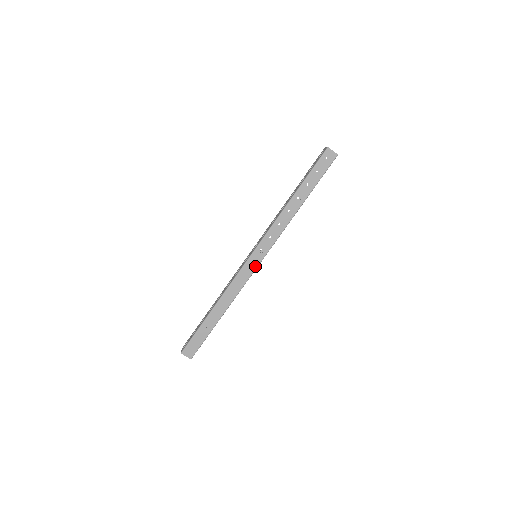
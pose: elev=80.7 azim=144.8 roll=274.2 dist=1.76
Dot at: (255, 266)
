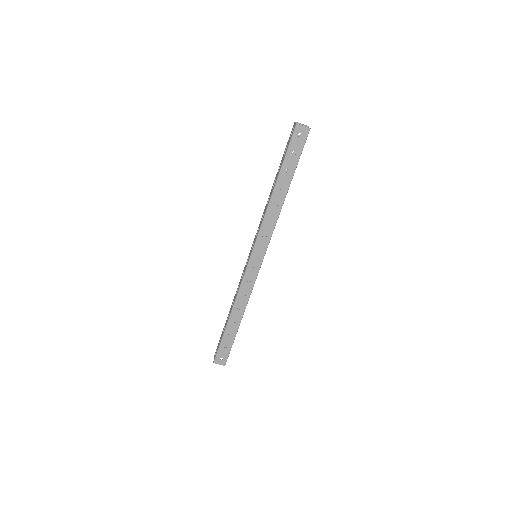
Dot at: (258, 267)
